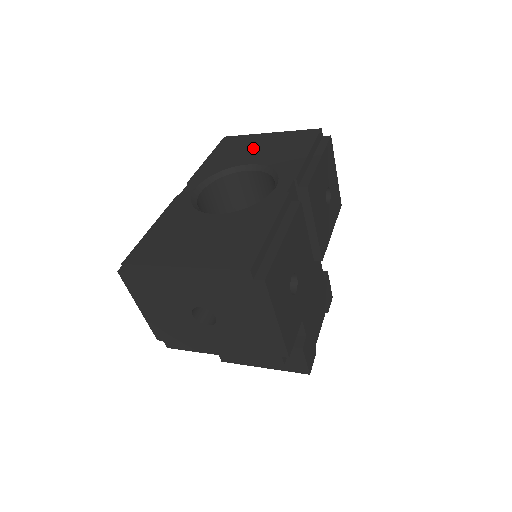
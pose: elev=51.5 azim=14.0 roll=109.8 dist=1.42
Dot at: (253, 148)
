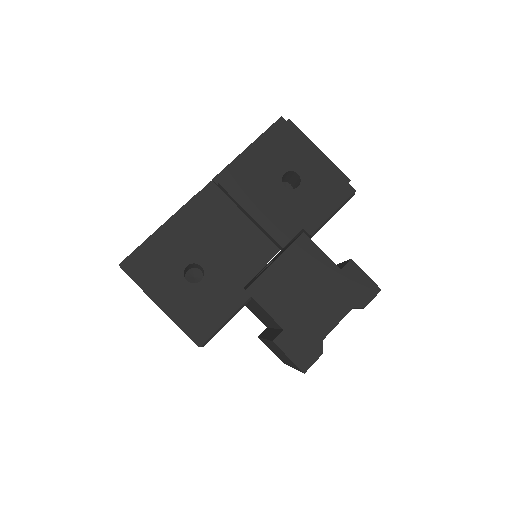
Dot at: occluded
